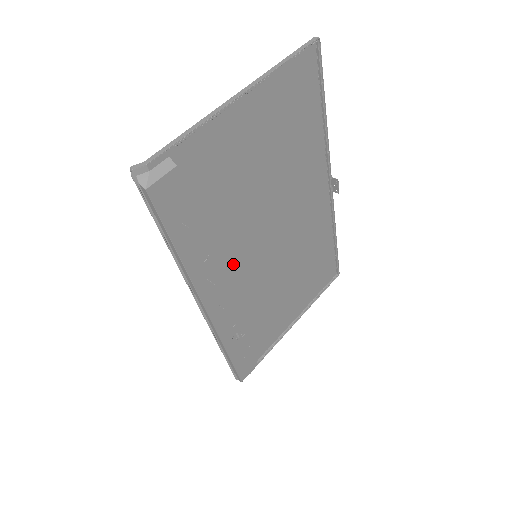
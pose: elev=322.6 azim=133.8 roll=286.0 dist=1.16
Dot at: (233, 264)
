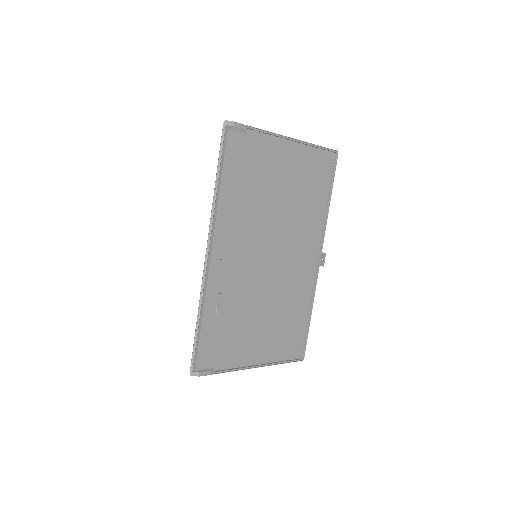
Dot at: (241, 243)
